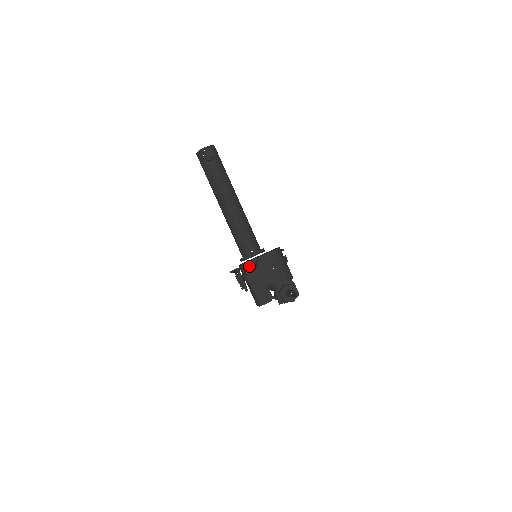
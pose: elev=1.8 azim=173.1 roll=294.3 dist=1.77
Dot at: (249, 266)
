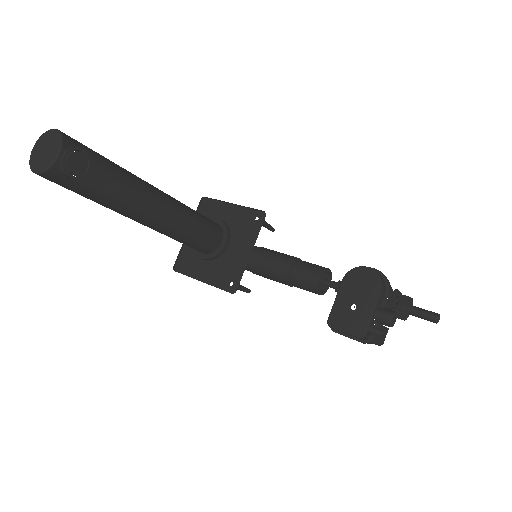
Dot at: (382, 336)
